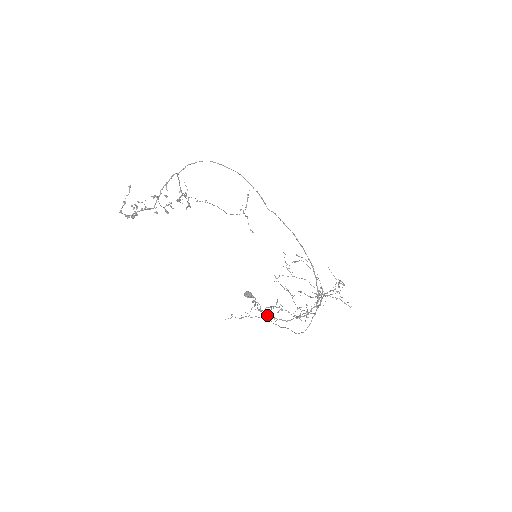
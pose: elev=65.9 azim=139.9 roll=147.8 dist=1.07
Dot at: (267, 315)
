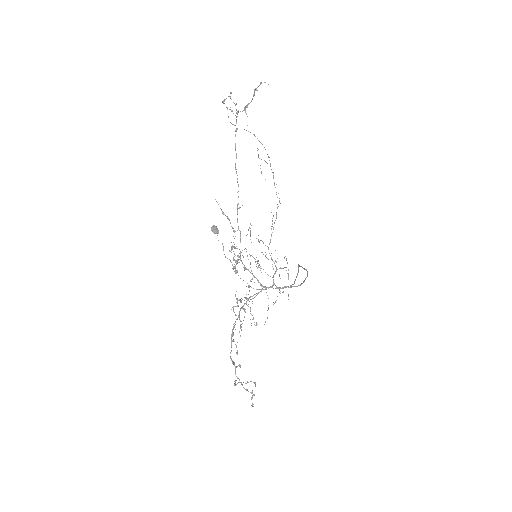
Dot at: occluded
